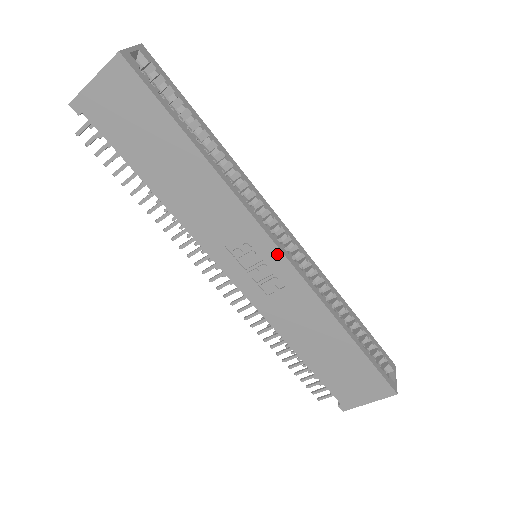
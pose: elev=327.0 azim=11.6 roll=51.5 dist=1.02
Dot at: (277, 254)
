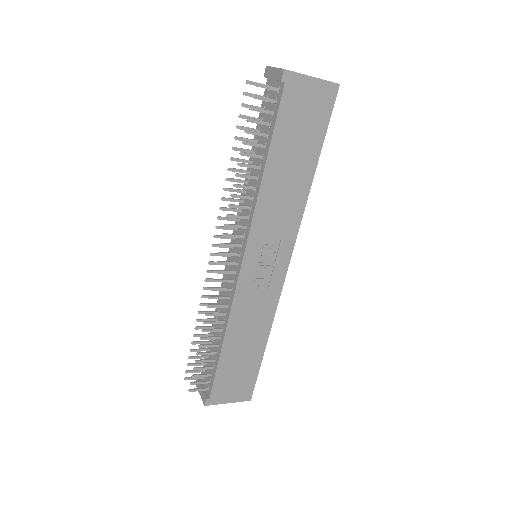
Dot at: (285, 265)
